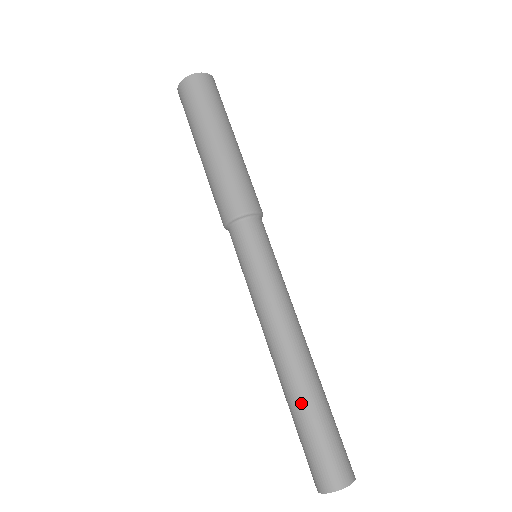
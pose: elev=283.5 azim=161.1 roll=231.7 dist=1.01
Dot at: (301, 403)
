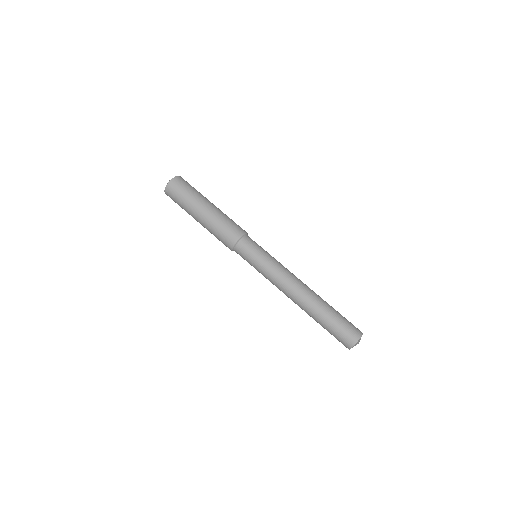
Dot at: (321, 310)
